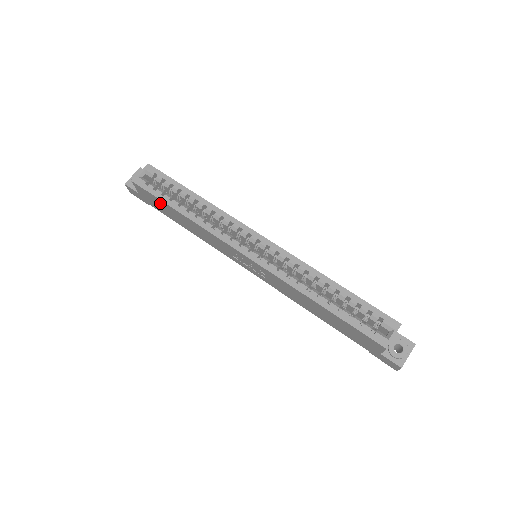
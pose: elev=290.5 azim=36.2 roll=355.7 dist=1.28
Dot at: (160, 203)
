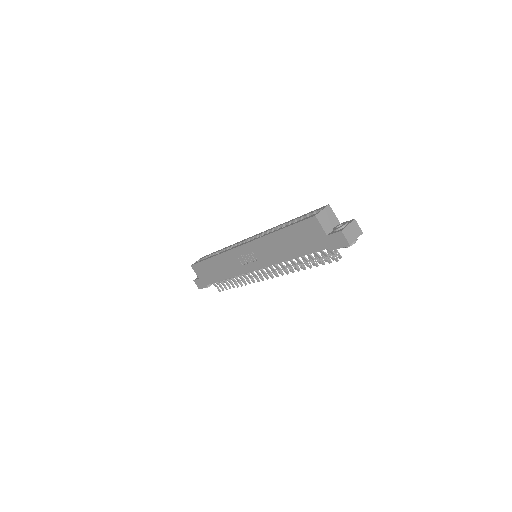
Dot at: (205, 267)
